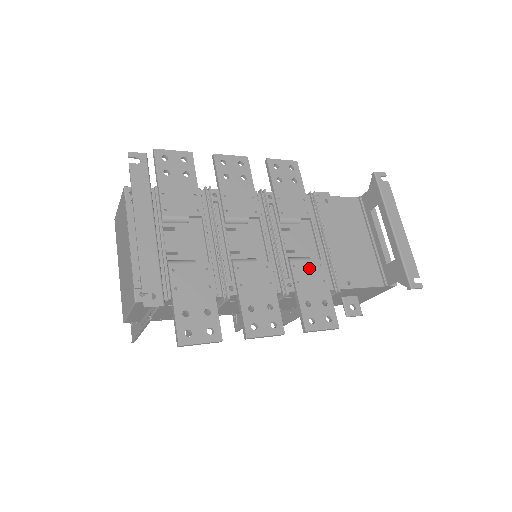
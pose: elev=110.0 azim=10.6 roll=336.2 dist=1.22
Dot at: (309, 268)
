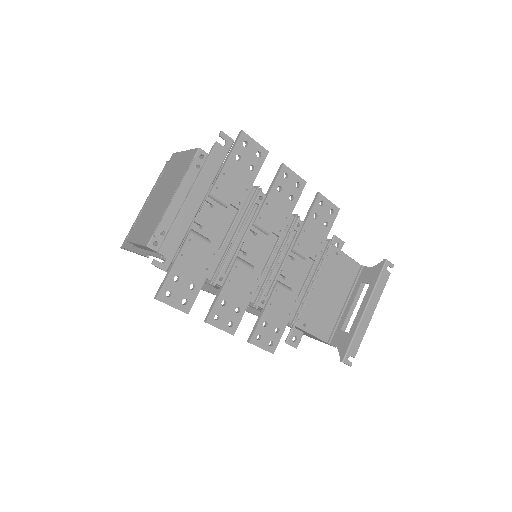
Dot at: (286, 298)
